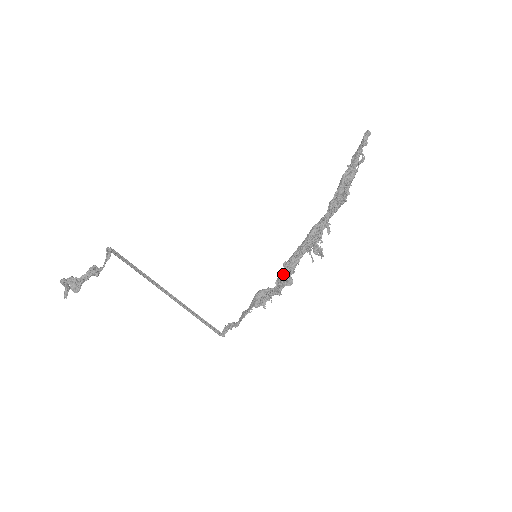
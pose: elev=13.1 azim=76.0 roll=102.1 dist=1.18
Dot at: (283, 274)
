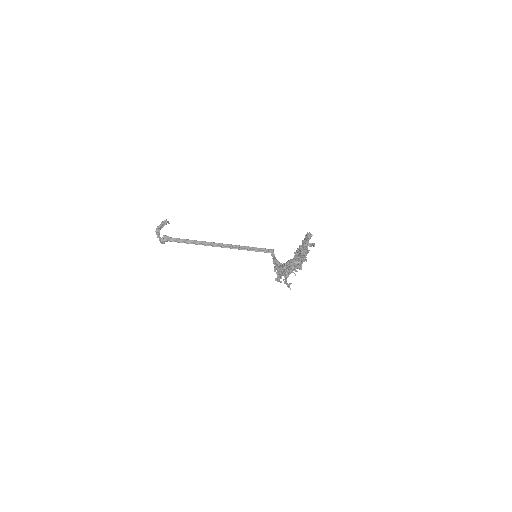
Dot at: occluded
